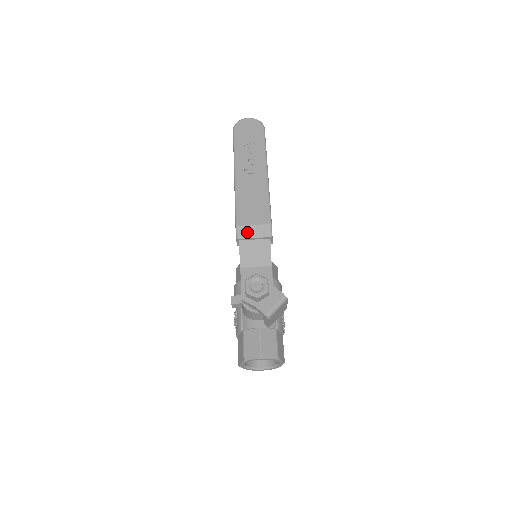
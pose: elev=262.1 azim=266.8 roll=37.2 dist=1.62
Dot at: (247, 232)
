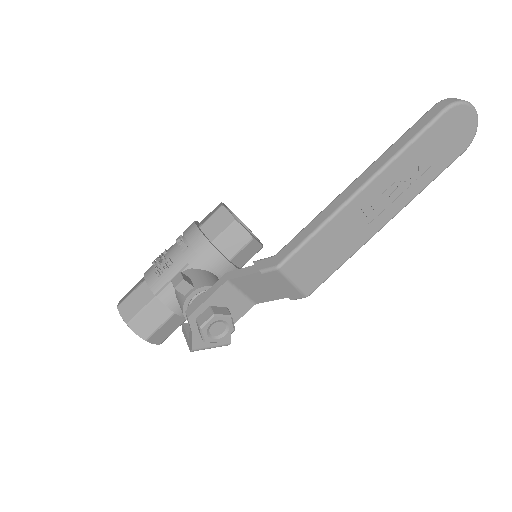
Dot at: (279, 280)
